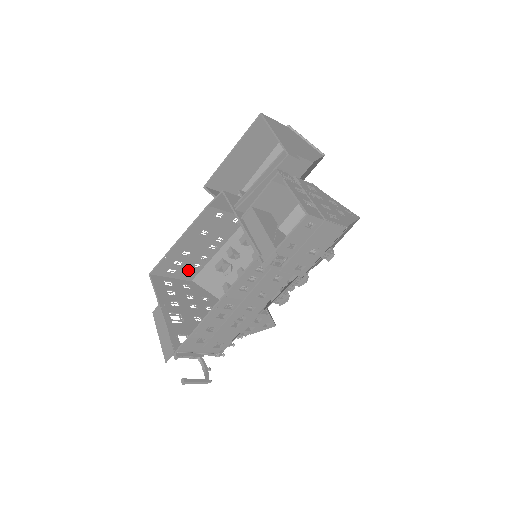
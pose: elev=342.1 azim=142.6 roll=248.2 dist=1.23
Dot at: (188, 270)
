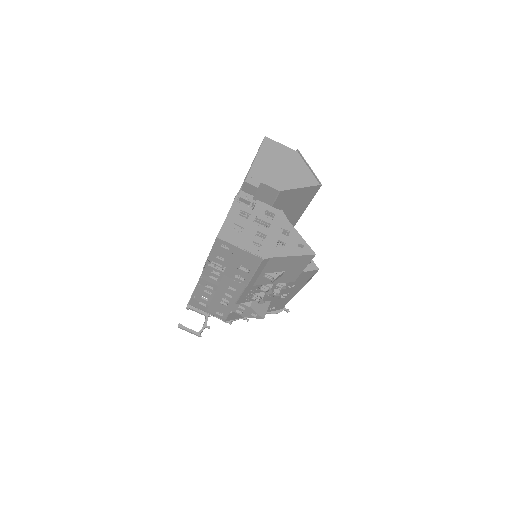
Dot at: occluded
